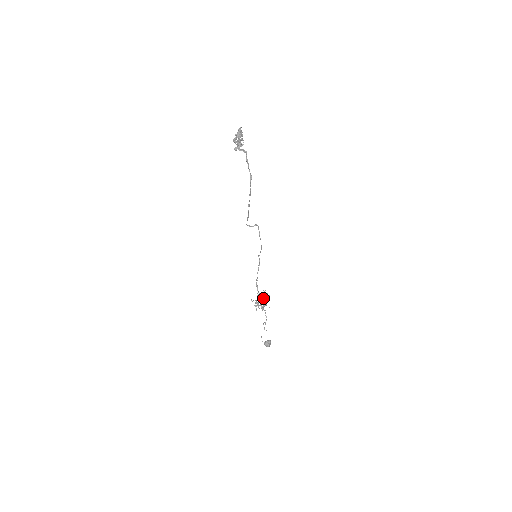
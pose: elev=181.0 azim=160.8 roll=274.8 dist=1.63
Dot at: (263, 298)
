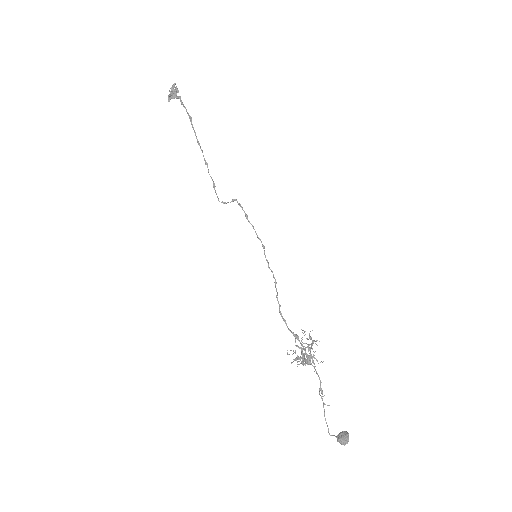
Dot at: occluded
